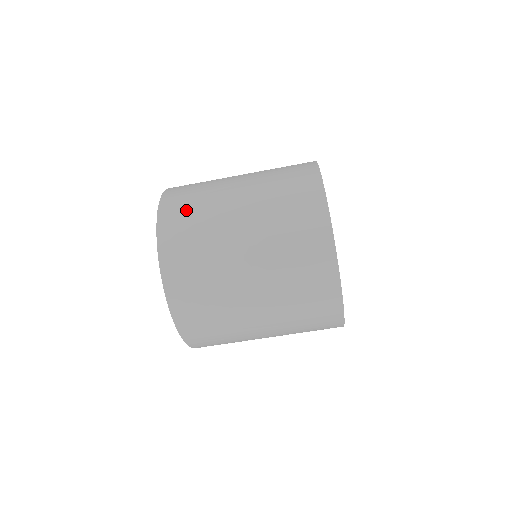
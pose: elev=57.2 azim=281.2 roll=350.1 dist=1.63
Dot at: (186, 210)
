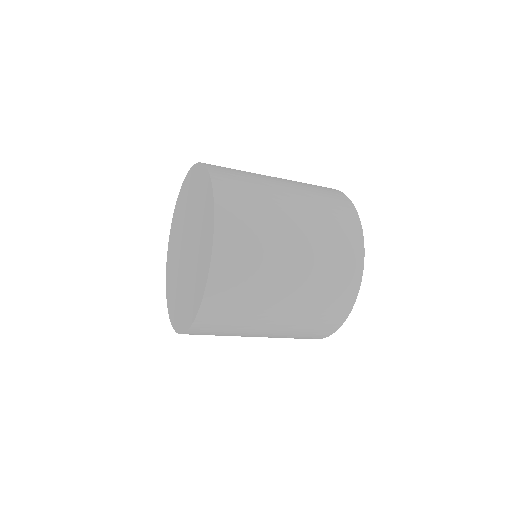
Dot at: (244, 242)
